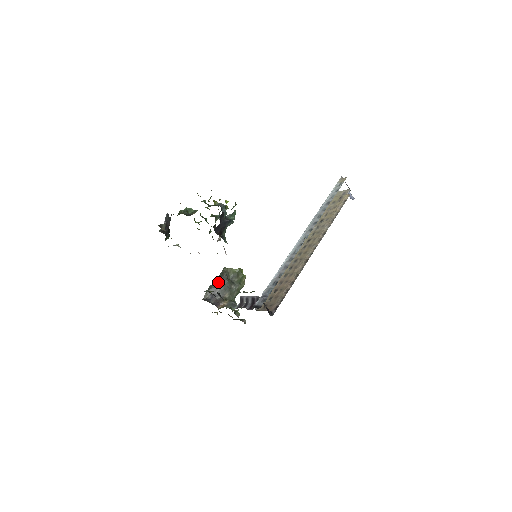
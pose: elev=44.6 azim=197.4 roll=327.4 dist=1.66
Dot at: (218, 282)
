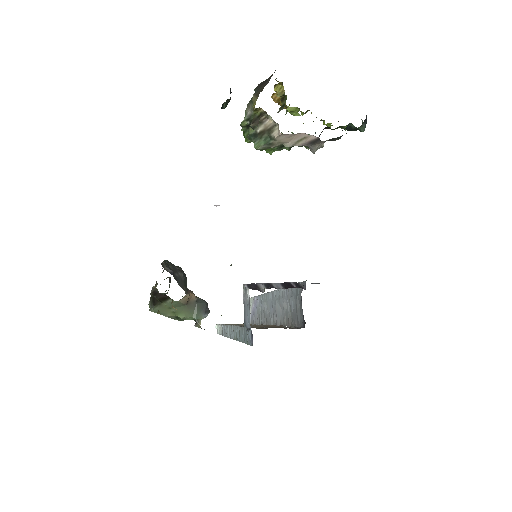
Dot at: occluded
